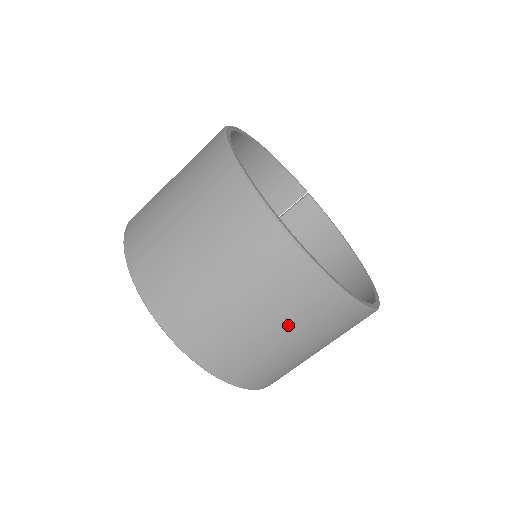
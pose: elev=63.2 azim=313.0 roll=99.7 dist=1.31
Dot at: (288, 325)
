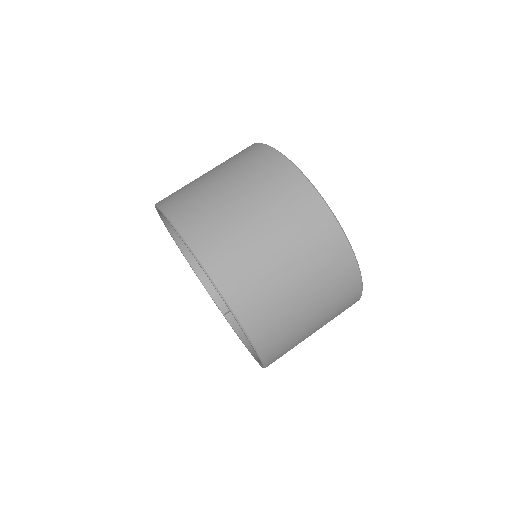
Dot at: (282, 231)
